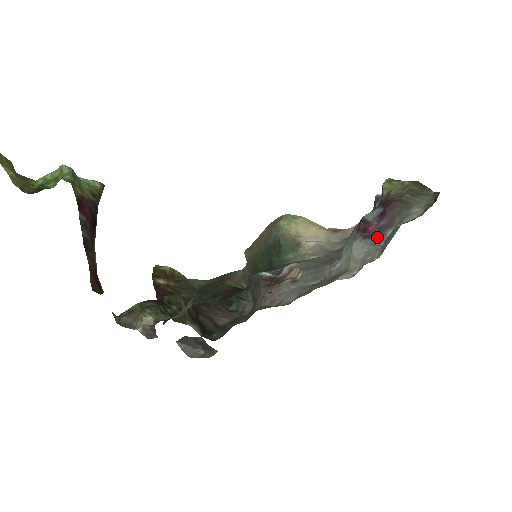
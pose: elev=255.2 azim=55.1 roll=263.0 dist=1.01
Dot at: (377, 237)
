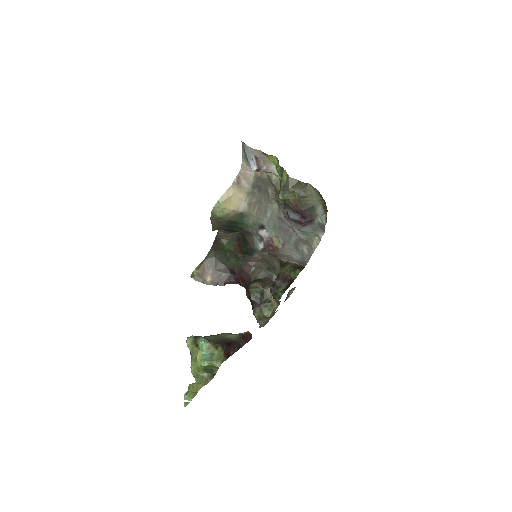
Dot at: (311, 224)
